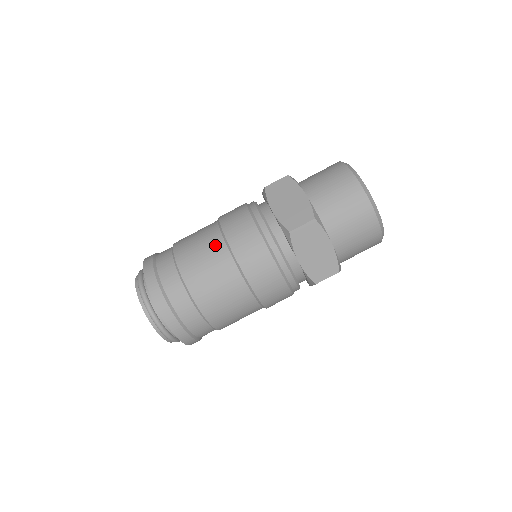
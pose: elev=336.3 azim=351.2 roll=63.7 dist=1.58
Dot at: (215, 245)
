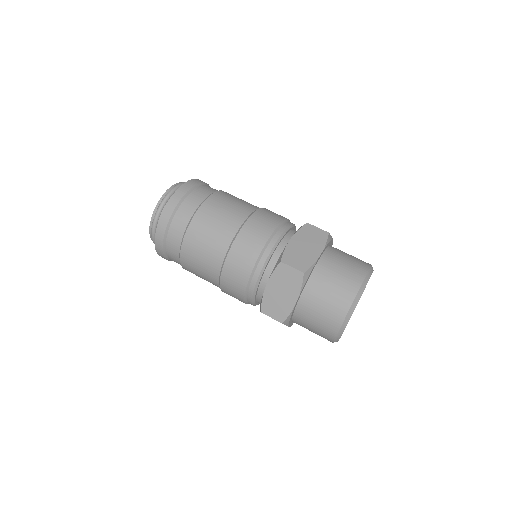
Dot at: (236, 217)
